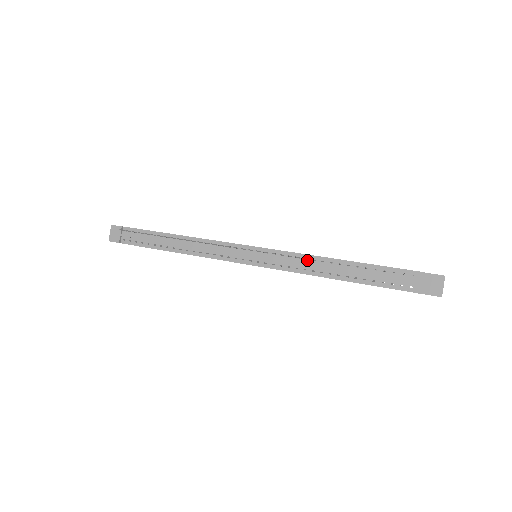
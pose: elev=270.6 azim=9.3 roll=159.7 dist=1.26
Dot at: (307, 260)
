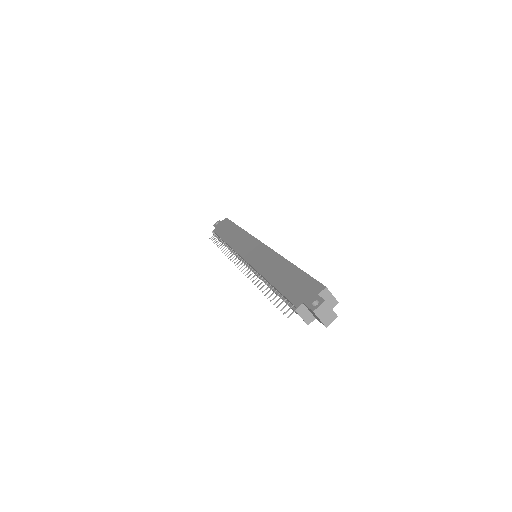
Dot at: (261, 276)
